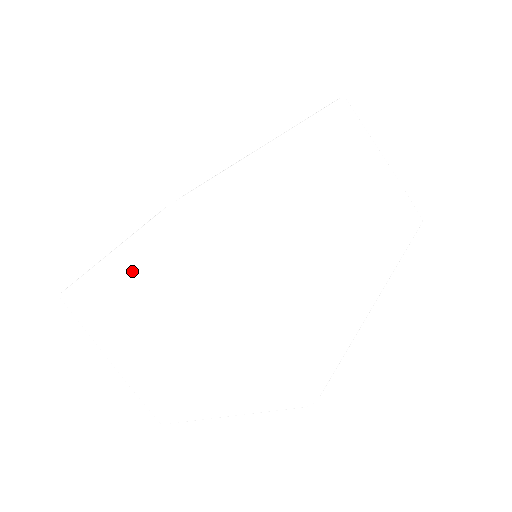
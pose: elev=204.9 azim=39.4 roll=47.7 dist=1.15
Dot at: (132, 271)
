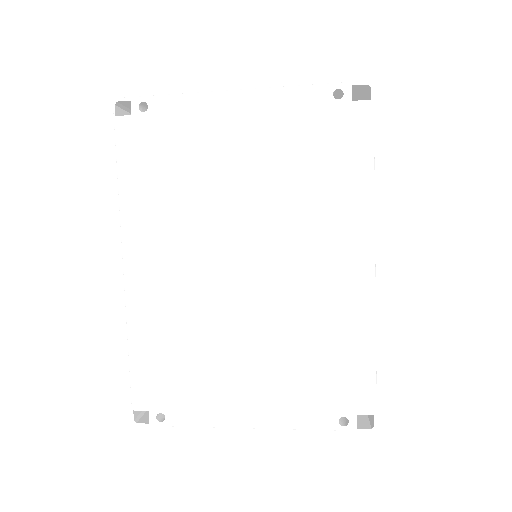
Dot at: occluded
